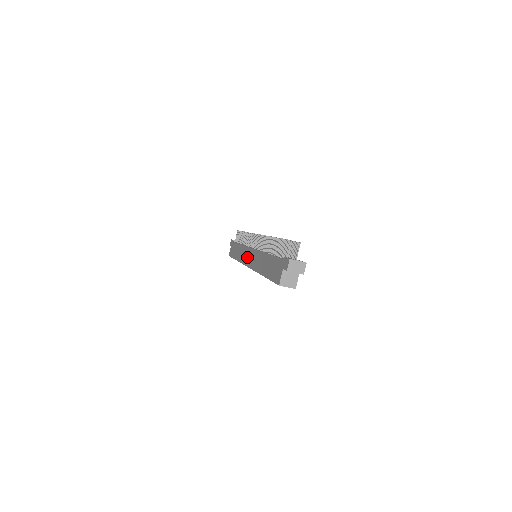
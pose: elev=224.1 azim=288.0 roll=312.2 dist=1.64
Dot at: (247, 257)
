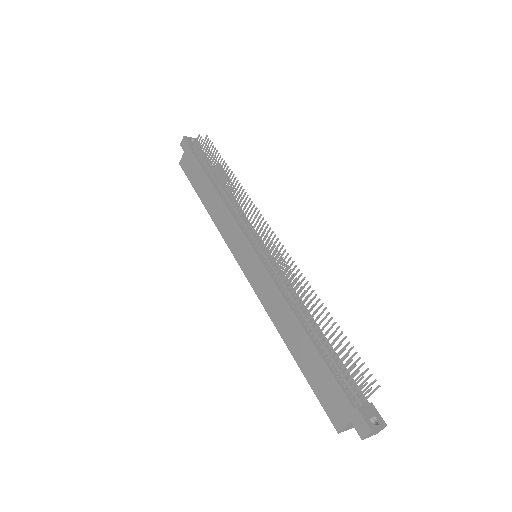
Dot at: (241, 251)
